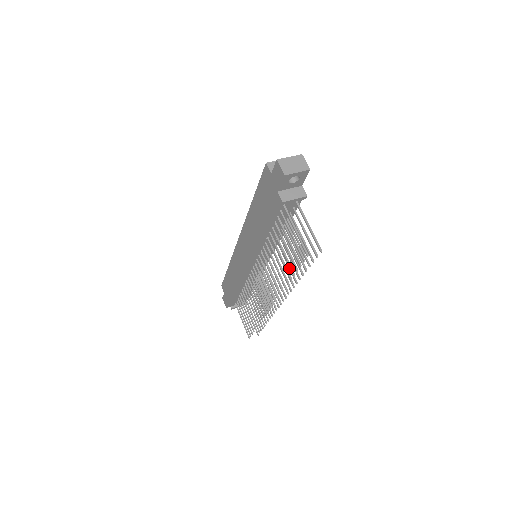
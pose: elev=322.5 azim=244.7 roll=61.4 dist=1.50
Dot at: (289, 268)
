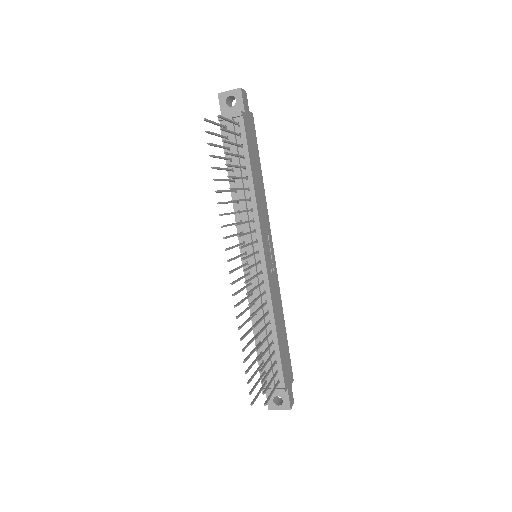
Dot at: (238, 200)
